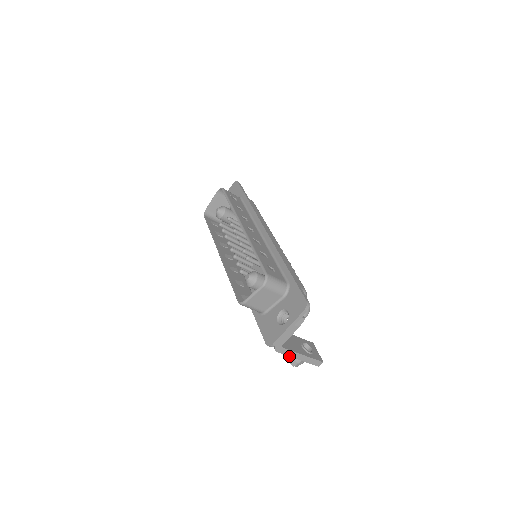
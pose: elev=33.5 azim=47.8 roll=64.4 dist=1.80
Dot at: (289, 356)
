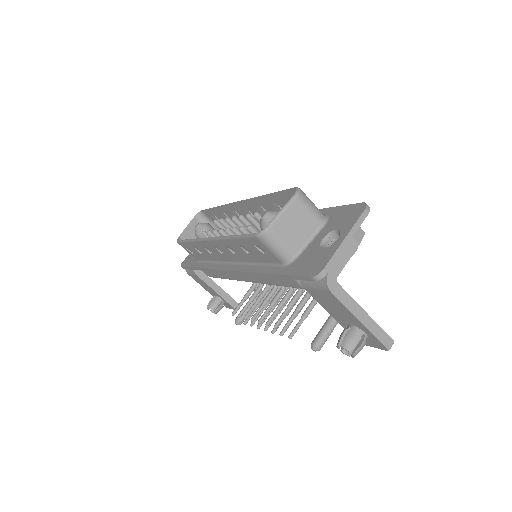
Dot at: (347, 308)
